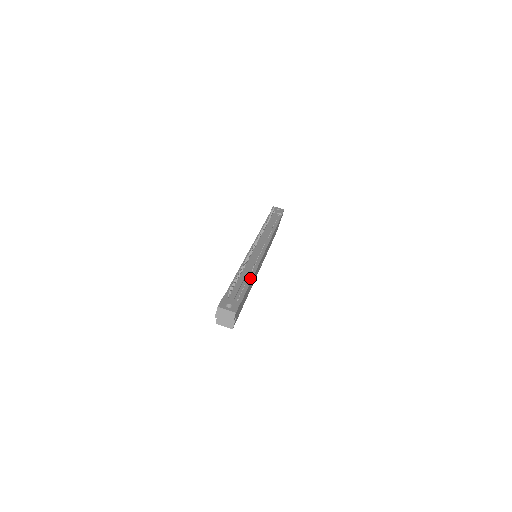
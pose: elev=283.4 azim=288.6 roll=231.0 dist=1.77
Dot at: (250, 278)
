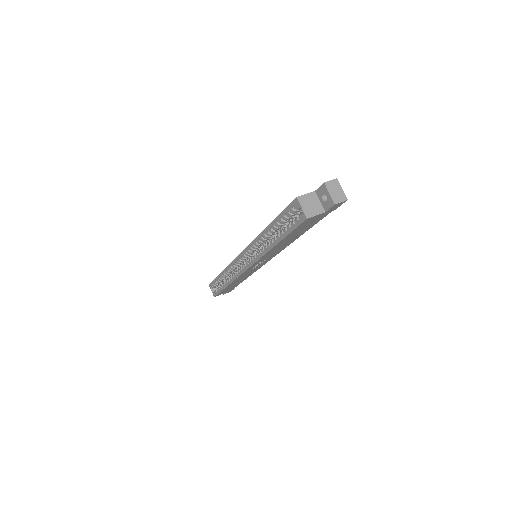
Dot at: occluded
